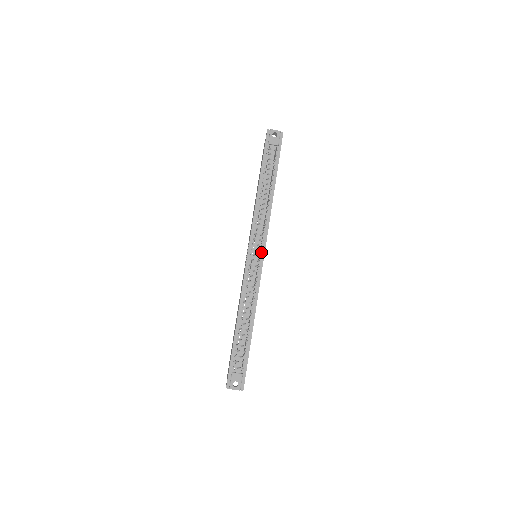
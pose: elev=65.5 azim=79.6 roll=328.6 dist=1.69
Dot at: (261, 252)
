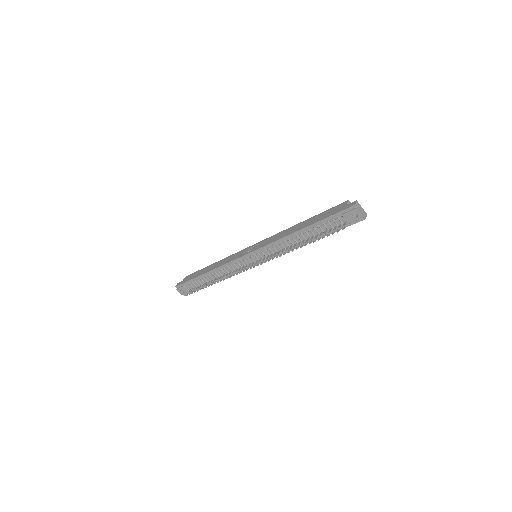
Dot at: occluded
